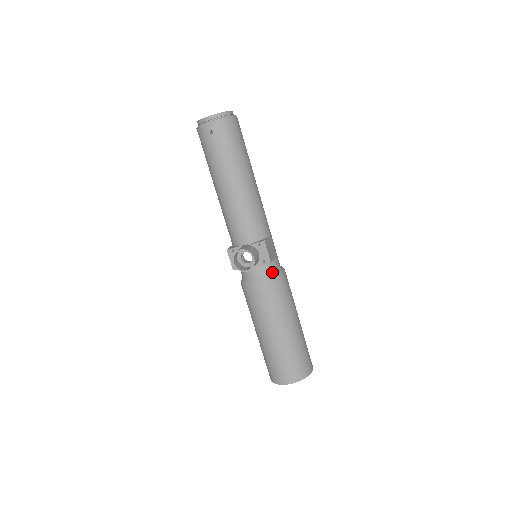
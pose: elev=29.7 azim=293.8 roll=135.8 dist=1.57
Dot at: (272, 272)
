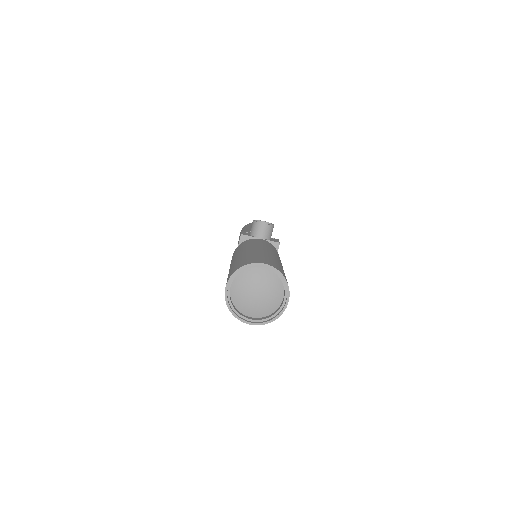
Dot at: occluded
